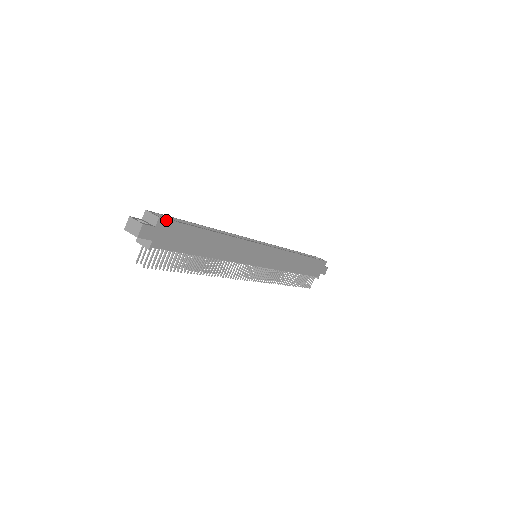
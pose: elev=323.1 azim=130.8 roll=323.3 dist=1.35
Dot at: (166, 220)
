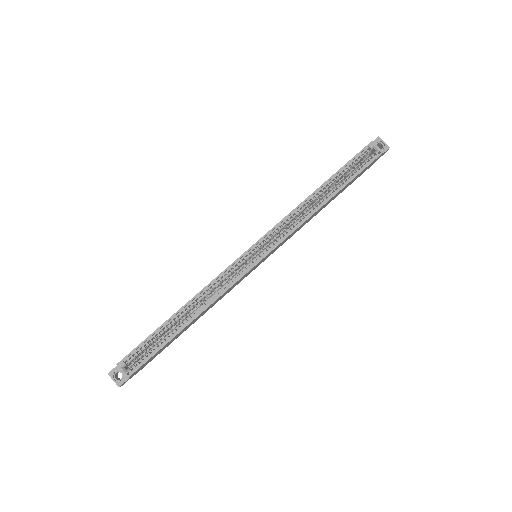
Dot at: (135, 372)
